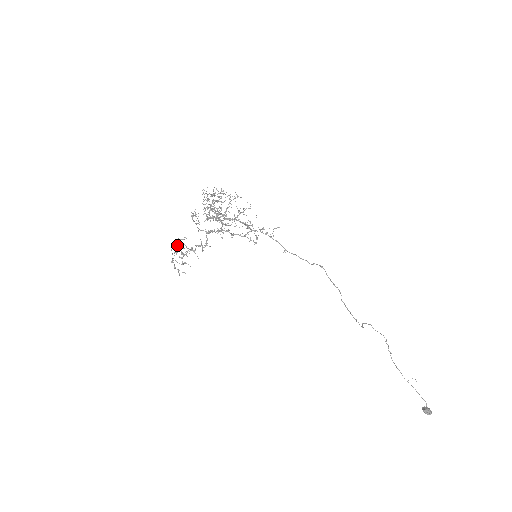
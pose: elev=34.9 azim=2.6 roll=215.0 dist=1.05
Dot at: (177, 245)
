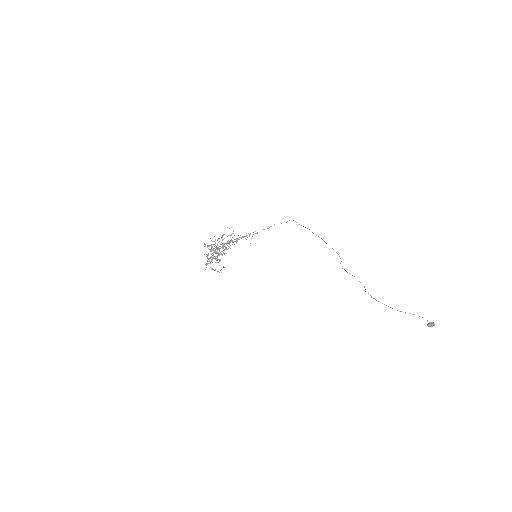
Dot at: (209, 258)
